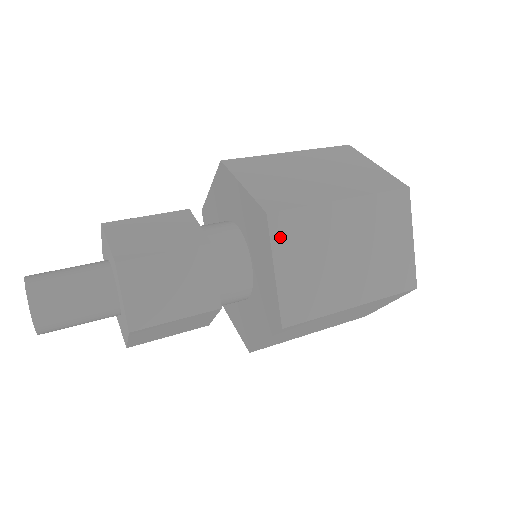
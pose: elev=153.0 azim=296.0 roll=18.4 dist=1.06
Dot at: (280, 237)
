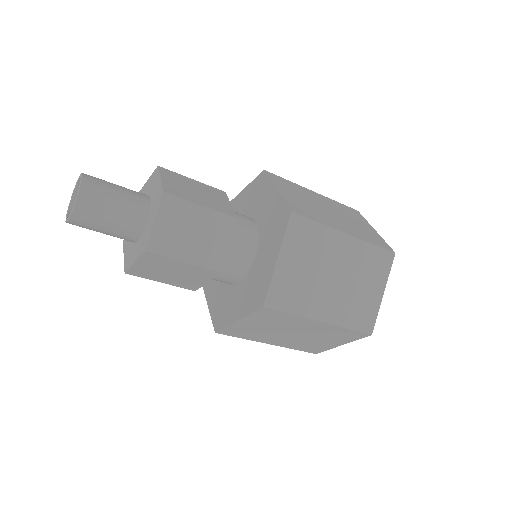
Dot at: (293, 235)
